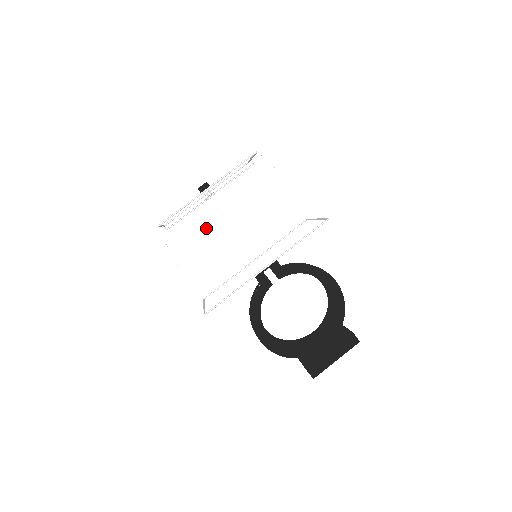
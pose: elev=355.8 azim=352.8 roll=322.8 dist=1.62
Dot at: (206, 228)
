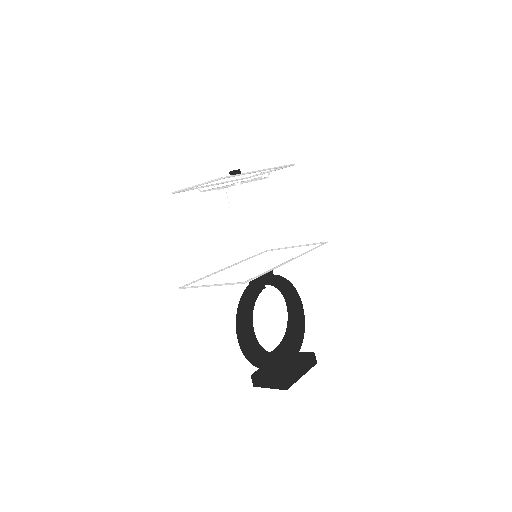
Dot at: (258, 202)
